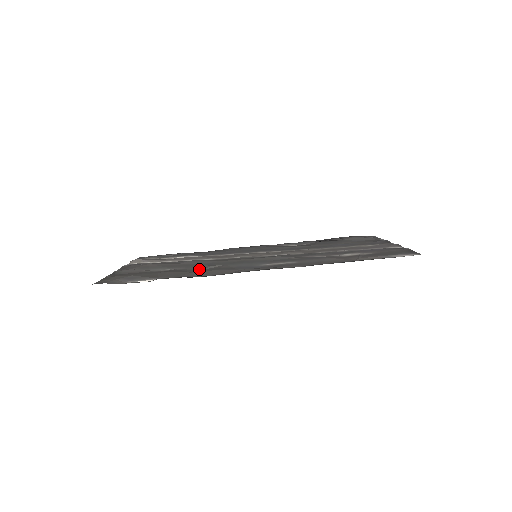
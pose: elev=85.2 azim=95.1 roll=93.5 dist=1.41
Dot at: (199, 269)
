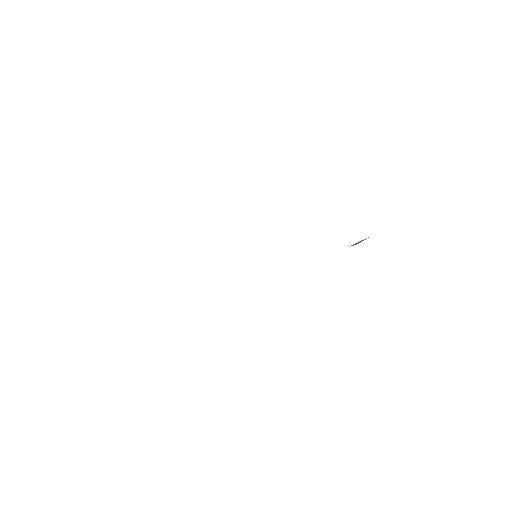
Dot at: occluded
